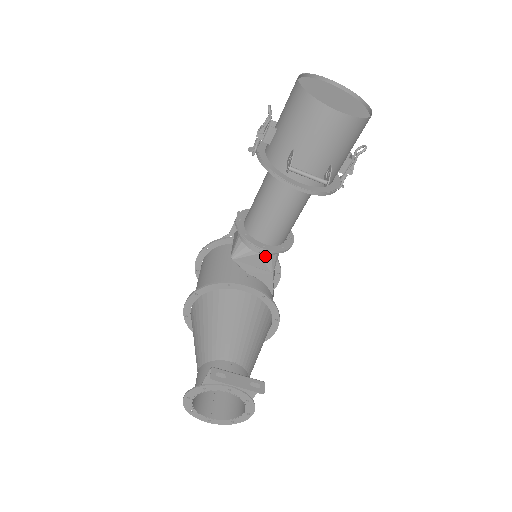
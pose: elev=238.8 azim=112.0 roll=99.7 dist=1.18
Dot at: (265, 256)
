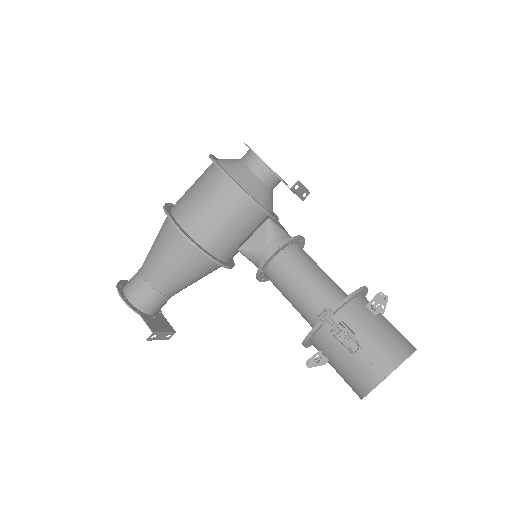
Dot at: occluded
